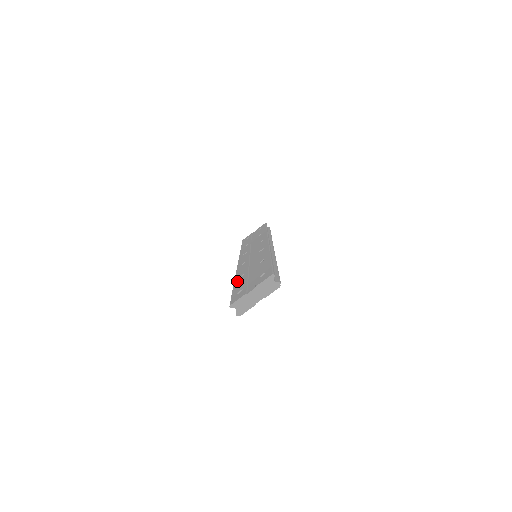
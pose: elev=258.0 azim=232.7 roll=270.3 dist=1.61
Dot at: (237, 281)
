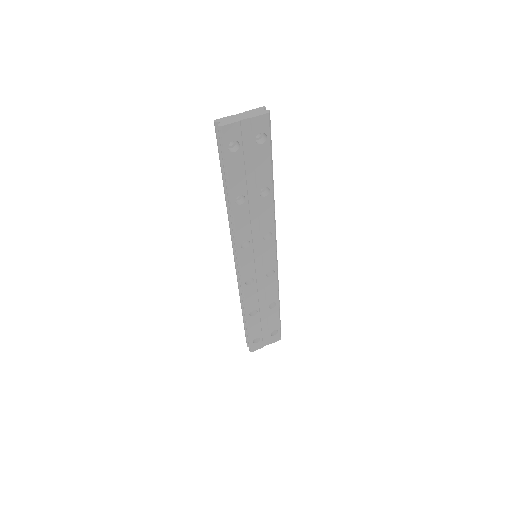
Dot at: occluded
